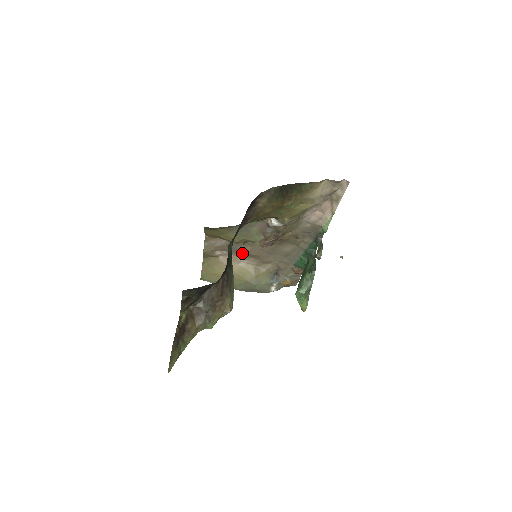
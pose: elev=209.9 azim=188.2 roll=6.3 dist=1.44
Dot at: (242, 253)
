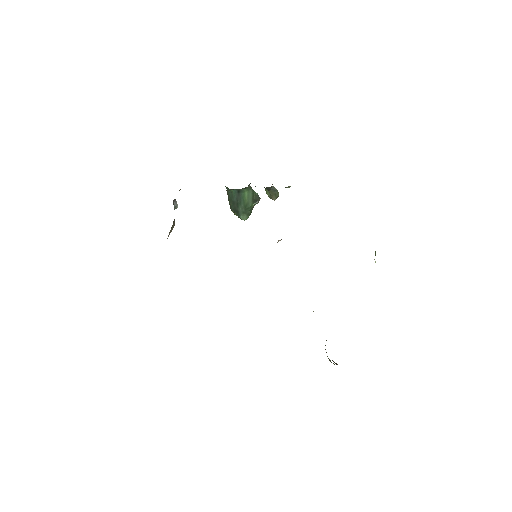
Dot at: occluded
